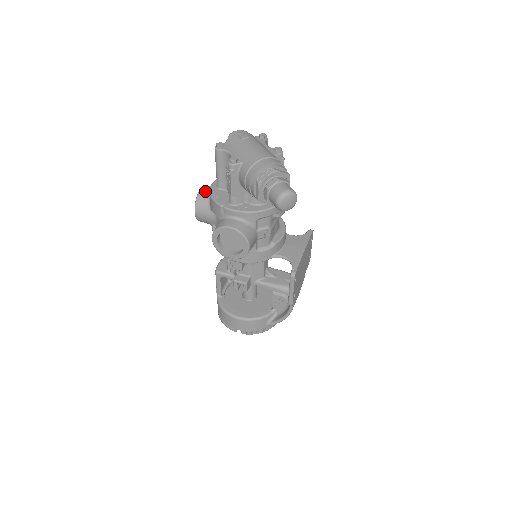
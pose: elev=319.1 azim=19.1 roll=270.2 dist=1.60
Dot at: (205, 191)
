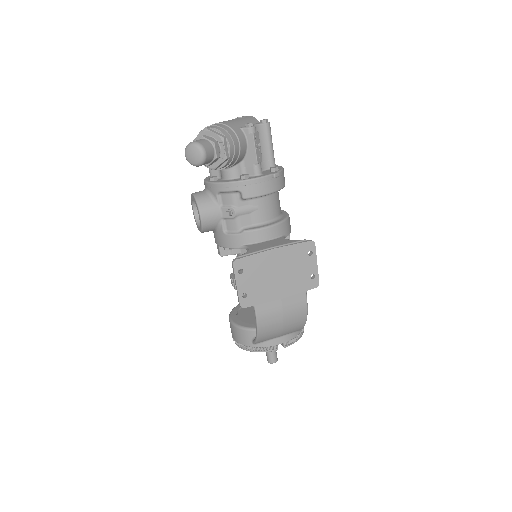
Dot at: occluded
